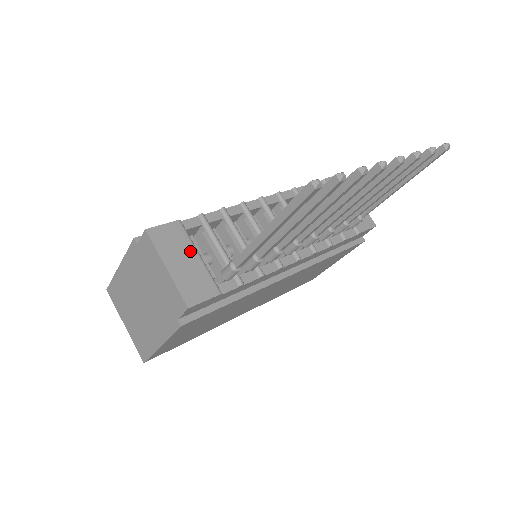
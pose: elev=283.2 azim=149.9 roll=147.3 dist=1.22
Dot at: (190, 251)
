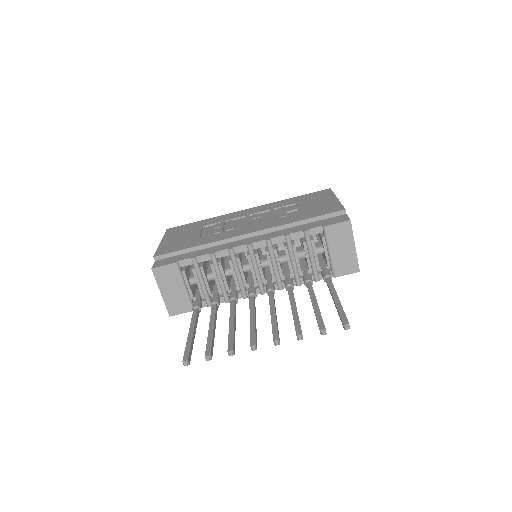
Dot at: (178, 284)
